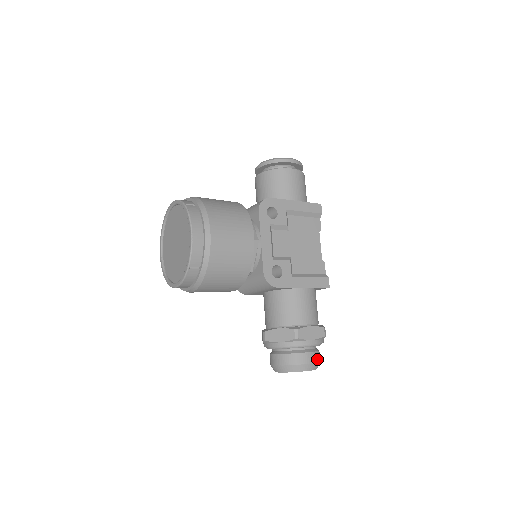
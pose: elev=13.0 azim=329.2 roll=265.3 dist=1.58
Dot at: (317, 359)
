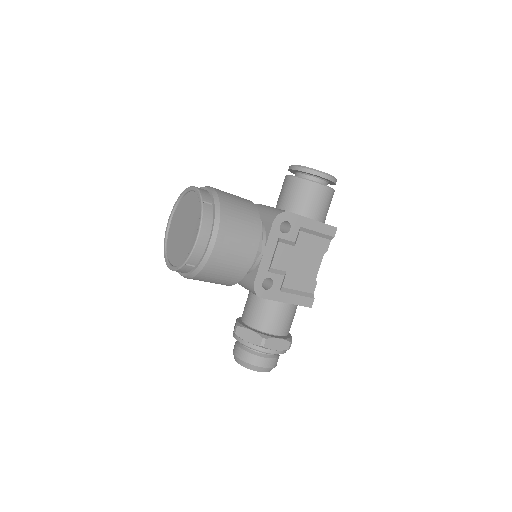
Dot at: (274, 365)
